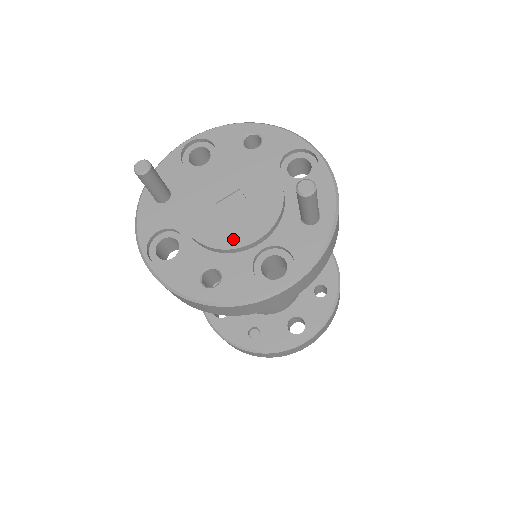
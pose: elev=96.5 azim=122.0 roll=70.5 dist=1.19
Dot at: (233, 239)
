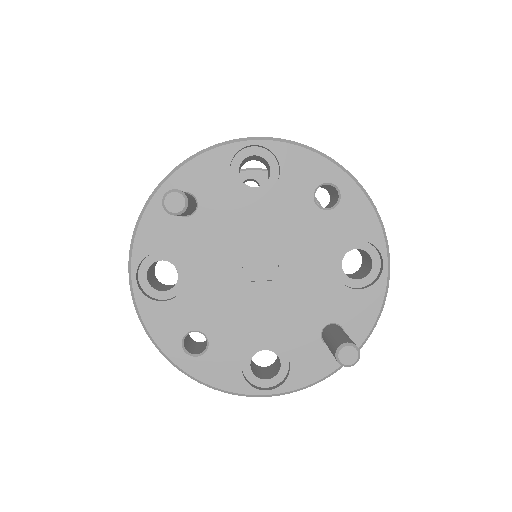
Dot at: (240, 321)
